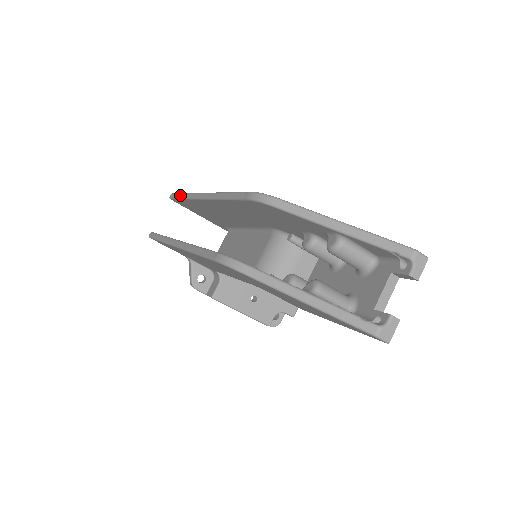
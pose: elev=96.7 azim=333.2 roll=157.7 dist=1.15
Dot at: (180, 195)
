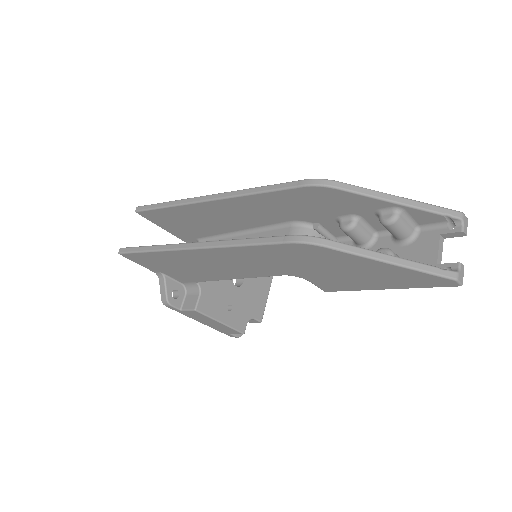
Dot at: (160, 204)
